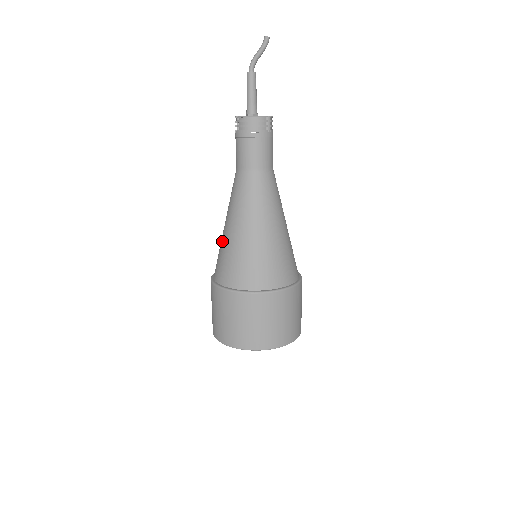
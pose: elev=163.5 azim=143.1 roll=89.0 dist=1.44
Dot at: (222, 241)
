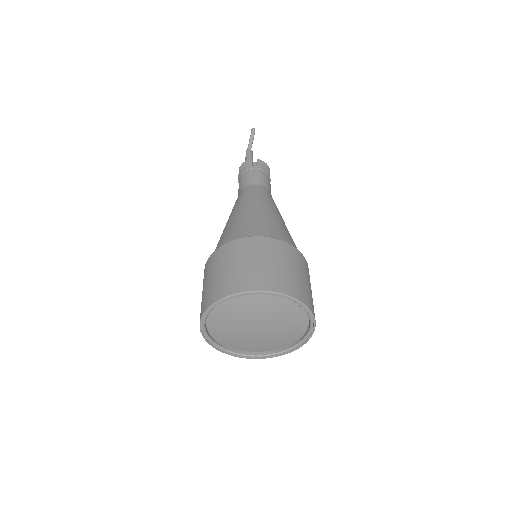
Dot at: occluded
